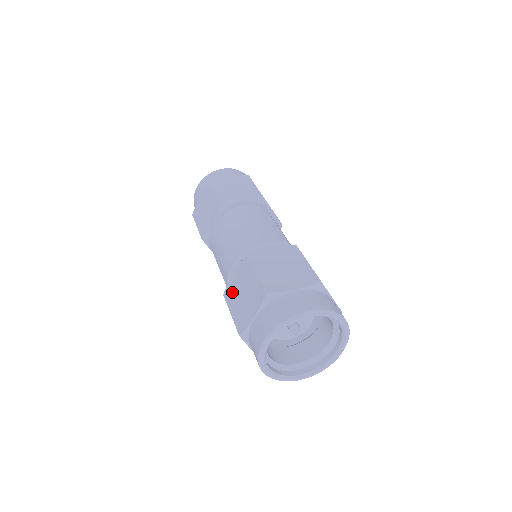
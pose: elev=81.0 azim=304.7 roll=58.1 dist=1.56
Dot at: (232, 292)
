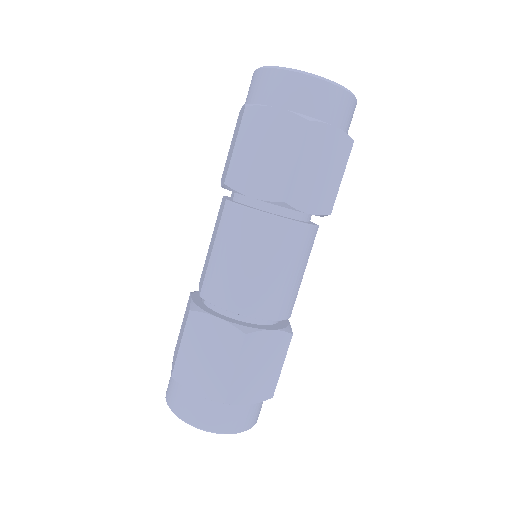
Dot at: (199, 331)
